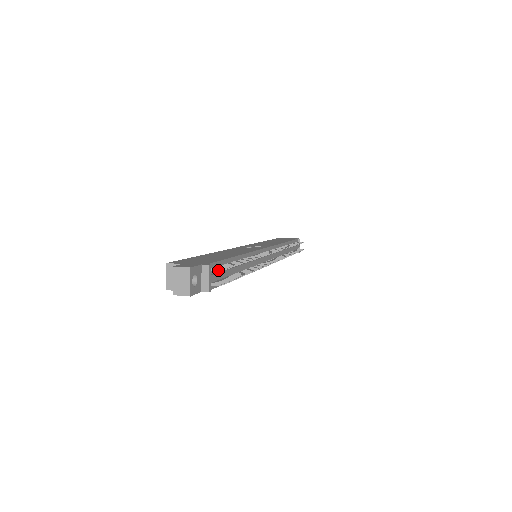
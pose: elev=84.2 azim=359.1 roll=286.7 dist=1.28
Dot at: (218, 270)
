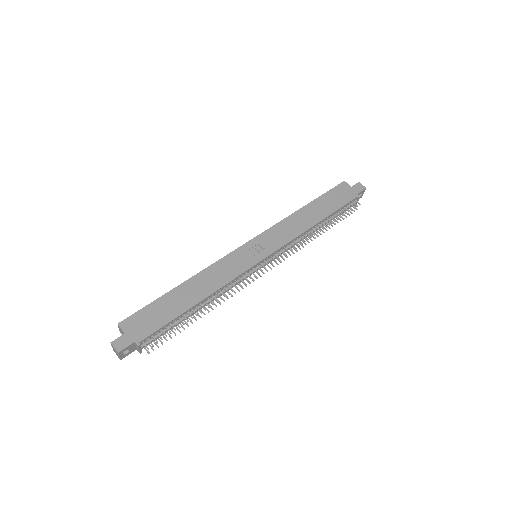
Dot at: occluded
